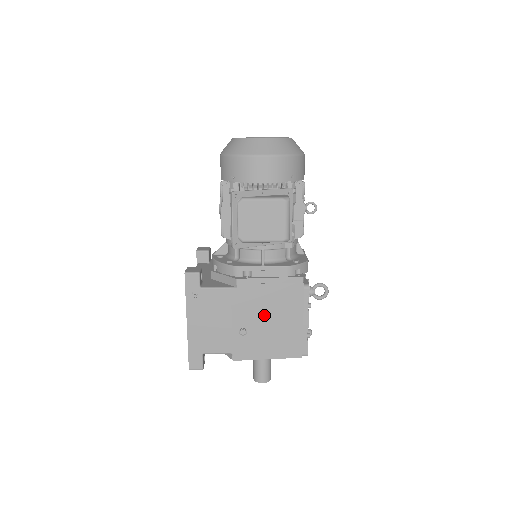
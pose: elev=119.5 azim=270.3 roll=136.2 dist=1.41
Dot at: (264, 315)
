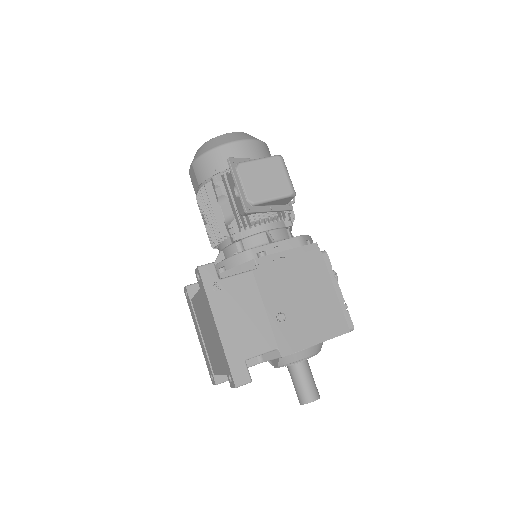
Dot at: (295, 293)
